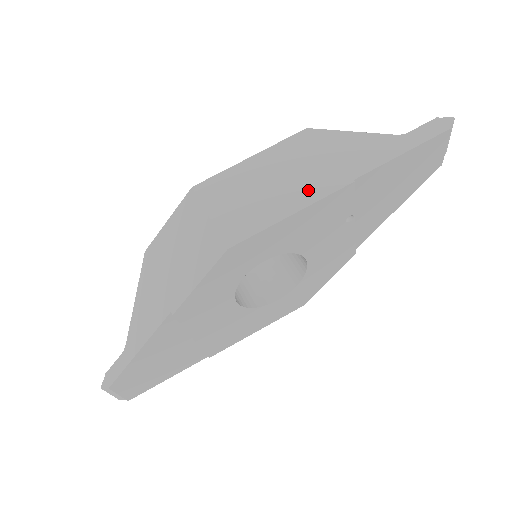
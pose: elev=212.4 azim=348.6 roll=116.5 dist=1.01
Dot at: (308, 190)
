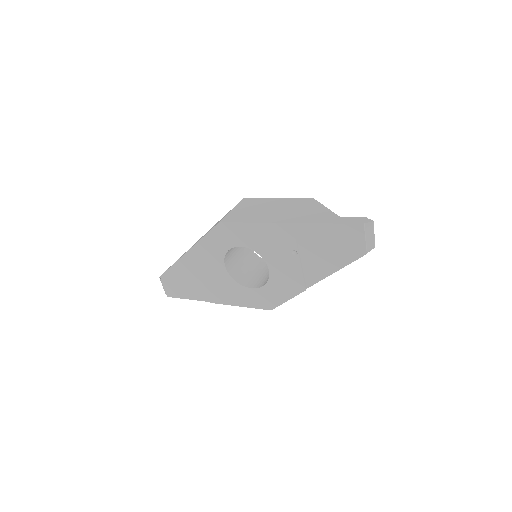
Dot at: (273, 218)
